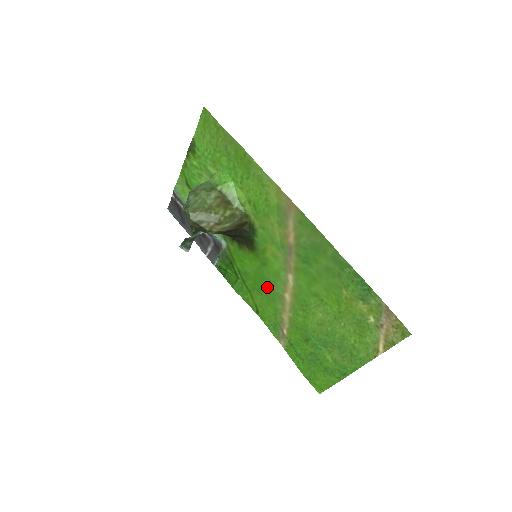
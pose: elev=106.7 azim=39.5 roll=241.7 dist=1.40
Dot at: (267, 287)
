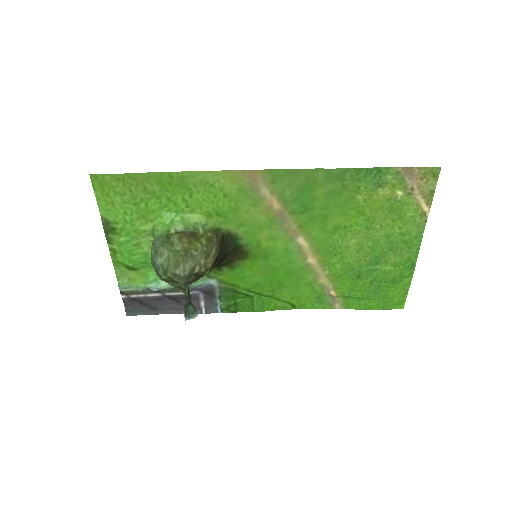
Dot at: (286, 274)
